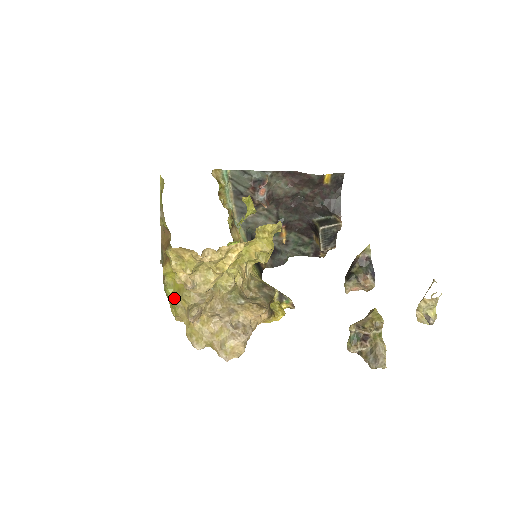
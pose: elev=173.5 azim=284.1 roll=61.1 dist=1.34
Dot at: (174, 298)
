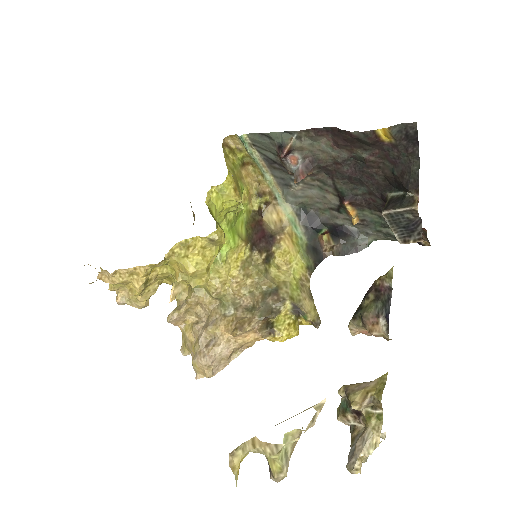
Dot at: occluded
